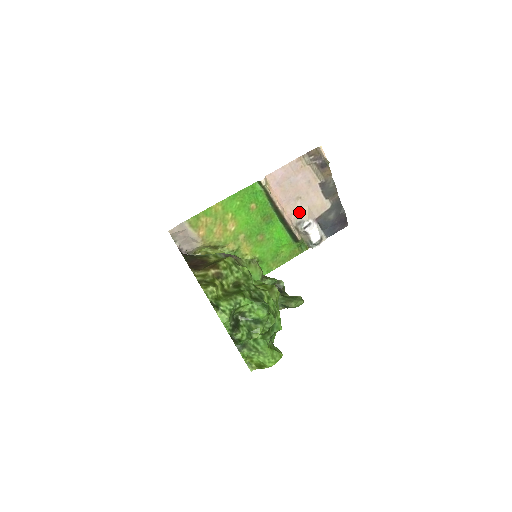
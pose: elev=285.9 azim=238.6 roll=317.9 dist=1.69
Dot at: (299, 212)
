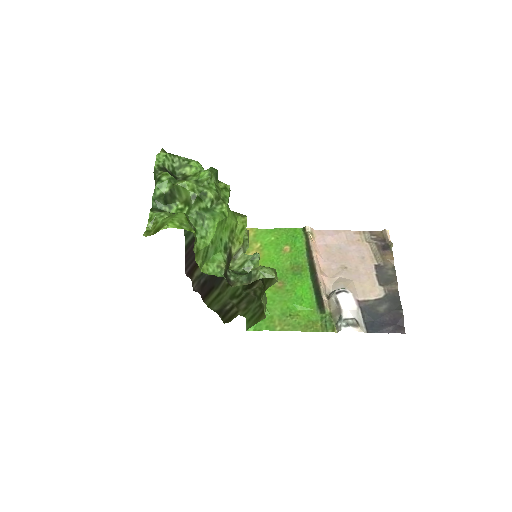
Dot at: (338, 280)
